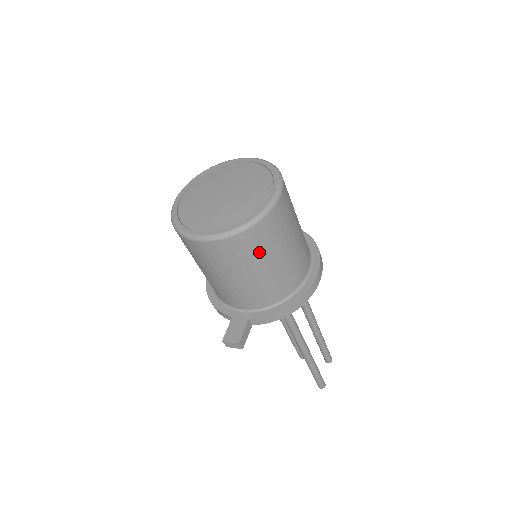
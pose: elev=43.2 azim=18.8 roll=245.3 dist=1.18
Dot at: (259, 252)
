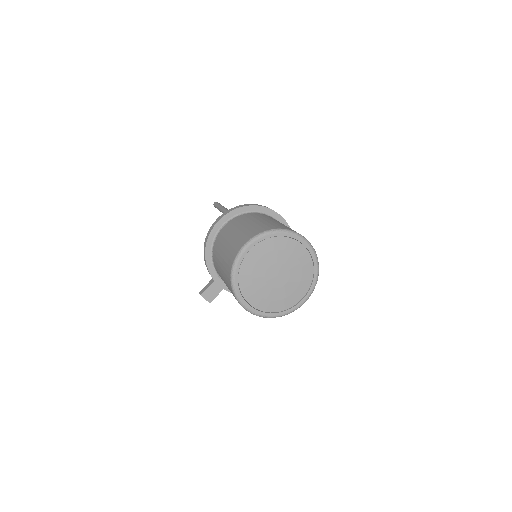
Dot at: occluded
